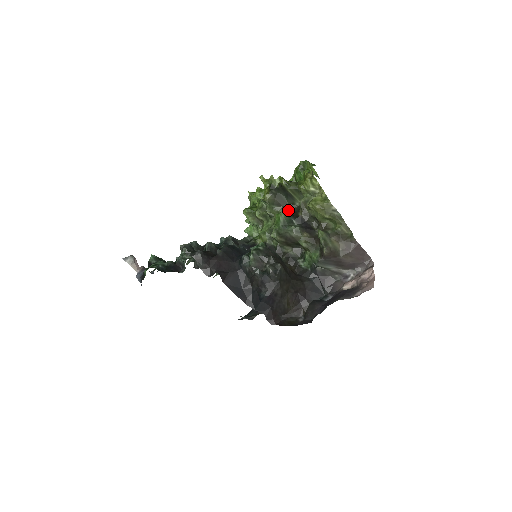
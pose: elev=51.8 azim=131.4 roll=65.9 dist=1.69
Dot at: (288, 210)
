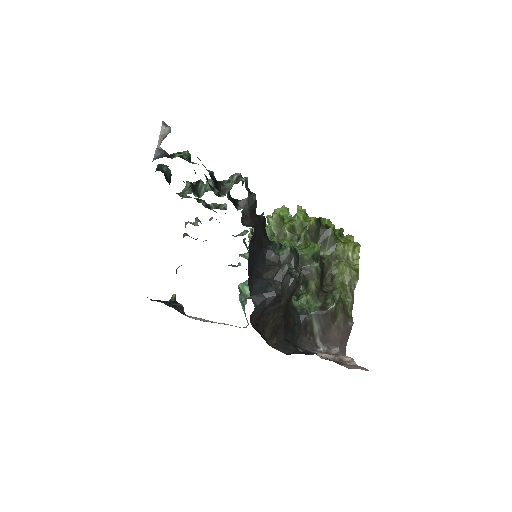
Dot at: occluded
